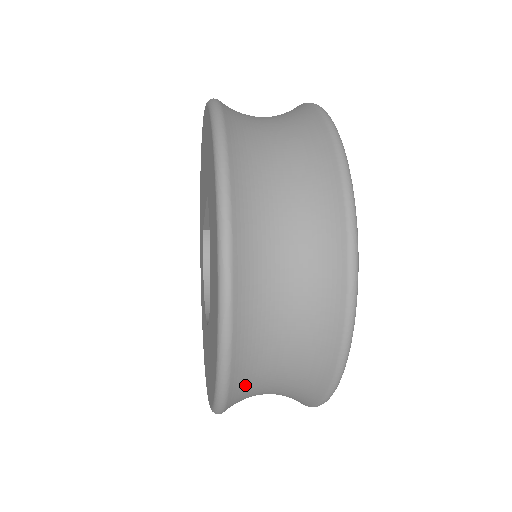
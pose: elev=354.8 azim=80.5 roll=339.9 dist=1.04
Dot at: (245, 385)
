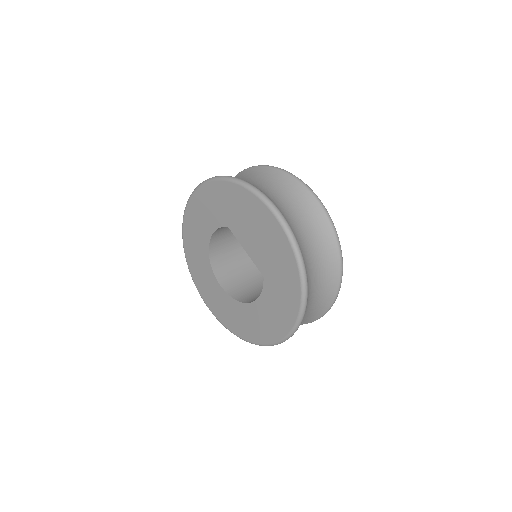
Dot at: occluded
